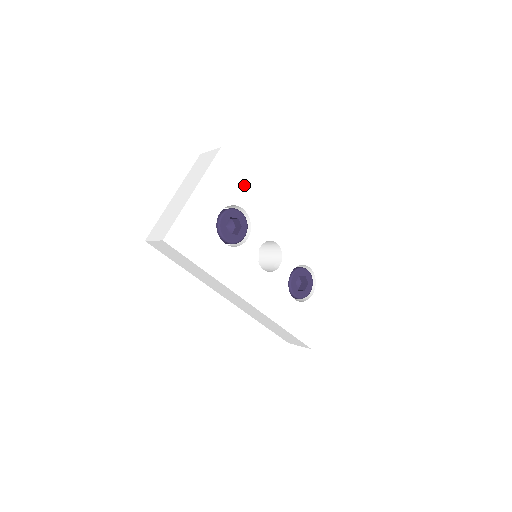
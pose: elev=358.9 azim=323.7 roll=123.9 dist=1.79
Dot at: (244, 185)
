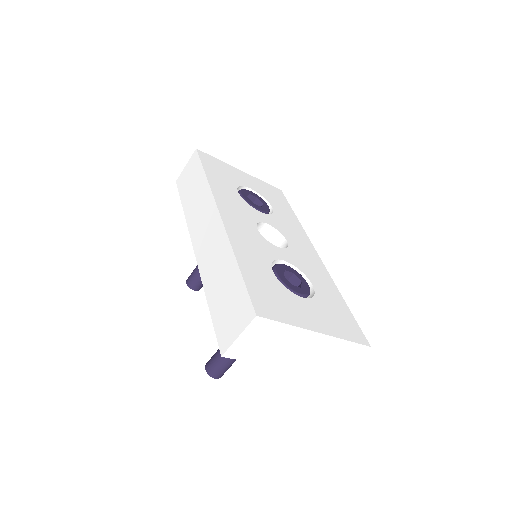
Dot at: (284, 207)
